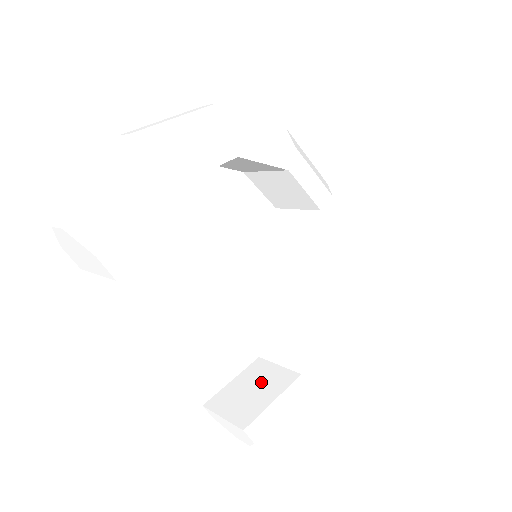
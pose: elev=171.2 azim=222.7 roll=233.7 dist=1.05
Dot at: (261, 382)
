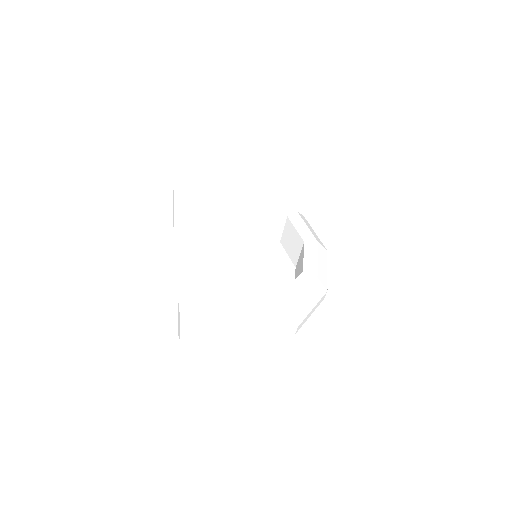
Dot at: occluded
